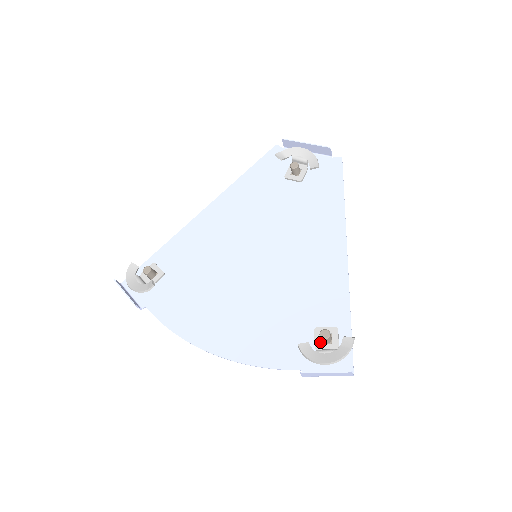
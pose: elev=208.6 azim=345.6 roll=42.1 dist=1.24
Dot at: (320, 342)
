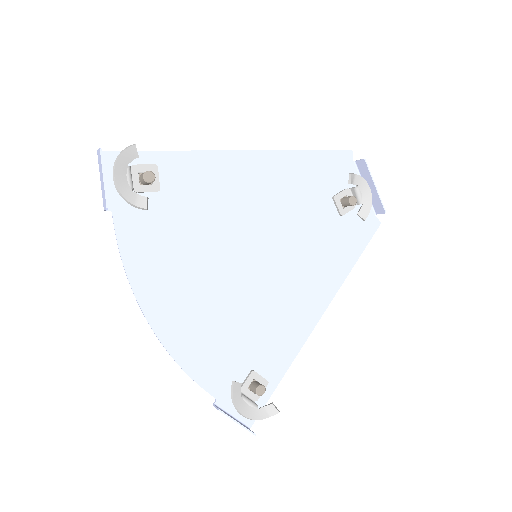
Dot at: (248, 386)
